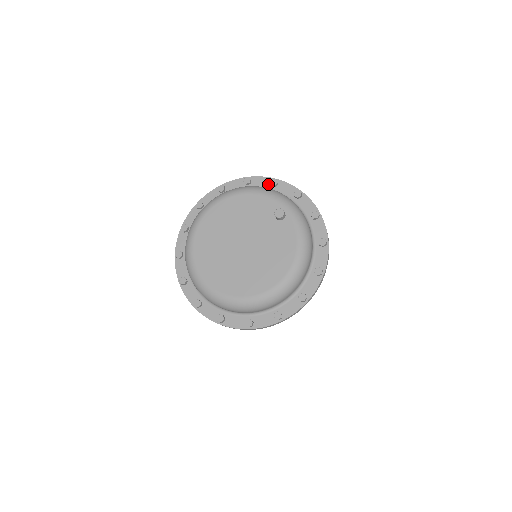
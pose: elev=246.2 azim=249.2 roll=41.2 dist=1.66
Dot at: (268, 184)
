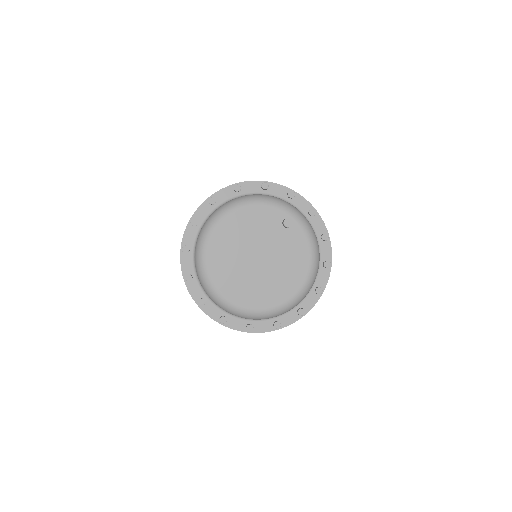
Dot at: (259, 188)
